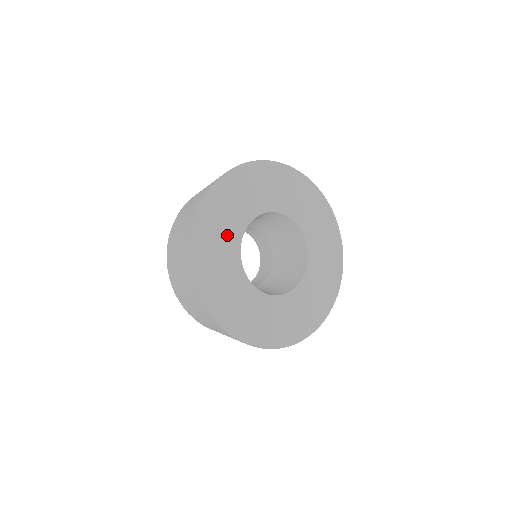
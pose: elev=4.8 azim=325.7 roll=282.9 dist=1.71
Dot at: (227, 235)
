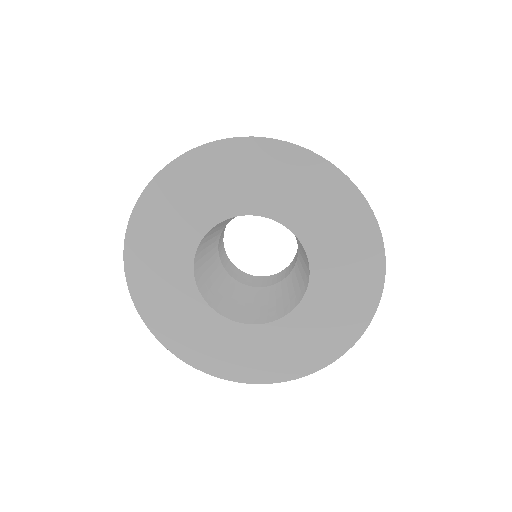
Dot at: (203, 205)
